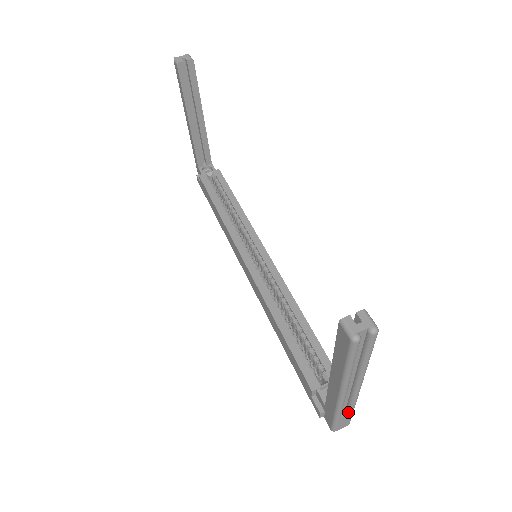
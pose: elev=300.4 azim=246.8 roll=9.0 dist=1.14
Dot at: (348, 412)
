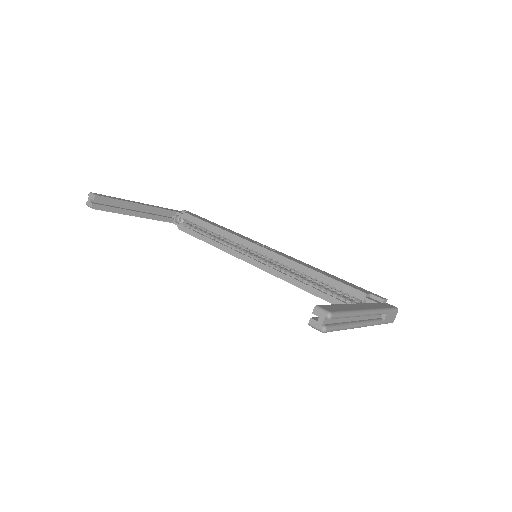
Dot at: (385, 314)
